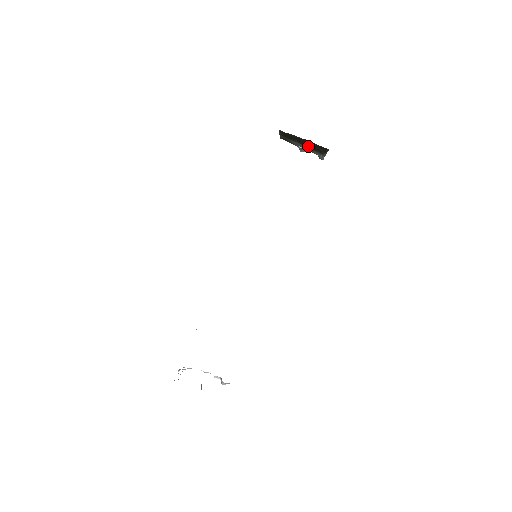
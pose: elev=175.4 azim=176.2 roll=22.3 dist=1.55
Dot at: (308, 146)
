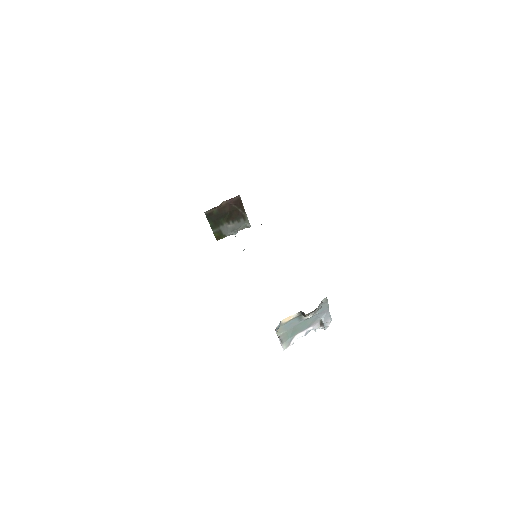
Dot at: (231, 216)
